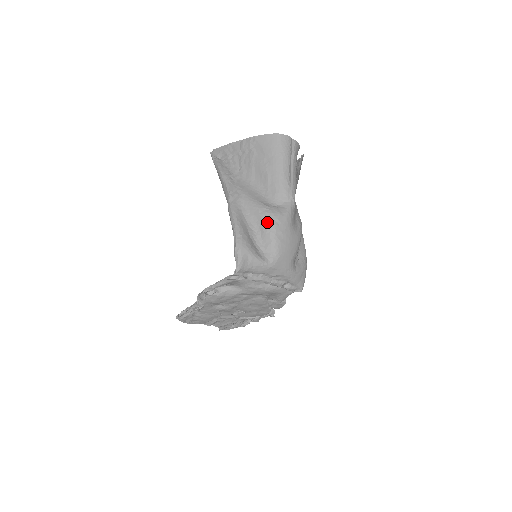
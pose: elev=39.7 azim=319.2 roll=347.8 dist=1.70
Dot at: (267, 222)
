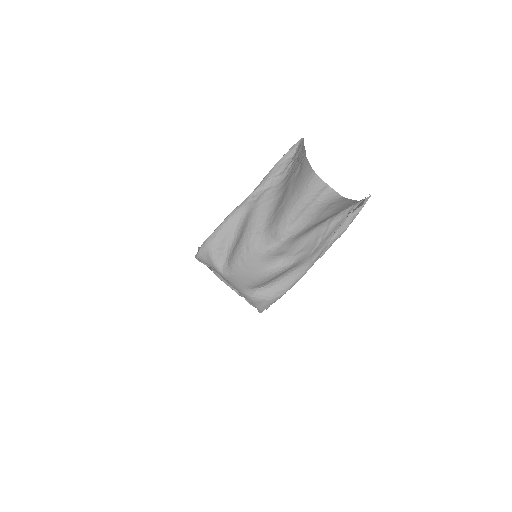
Dot at: (241, 242)
